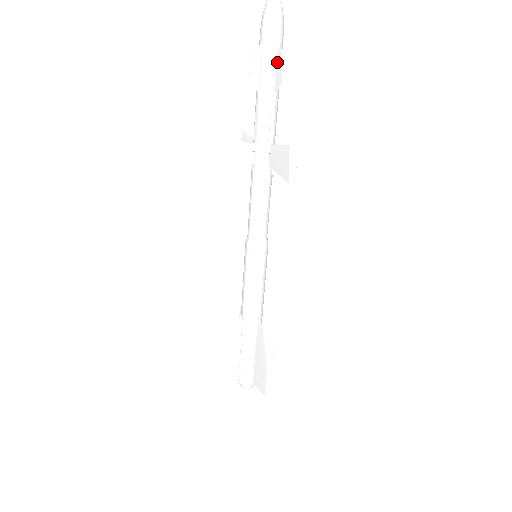
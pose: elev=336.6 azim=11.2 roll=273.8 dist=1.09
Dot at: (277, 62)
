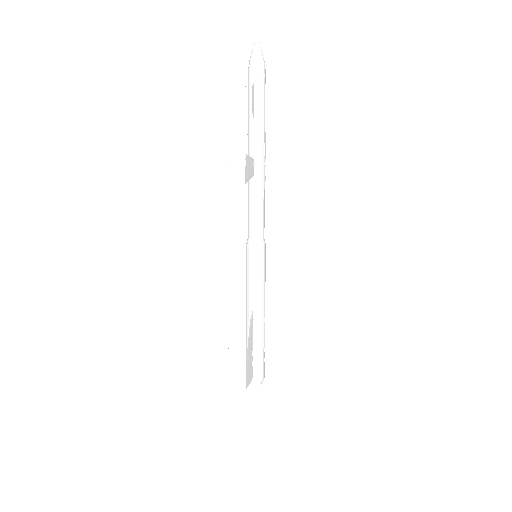
Dot at: (253, 95)
